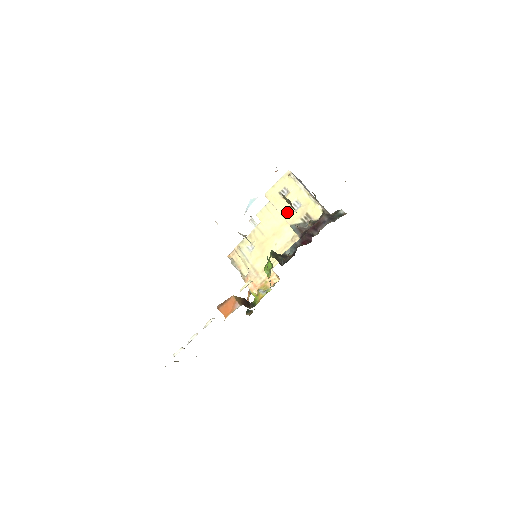
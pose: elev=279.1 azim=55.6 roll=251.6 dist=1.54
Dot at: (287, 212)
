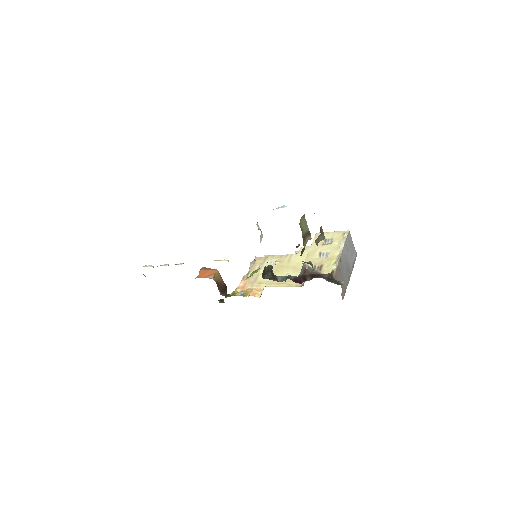
Dot at: (313, 254)
